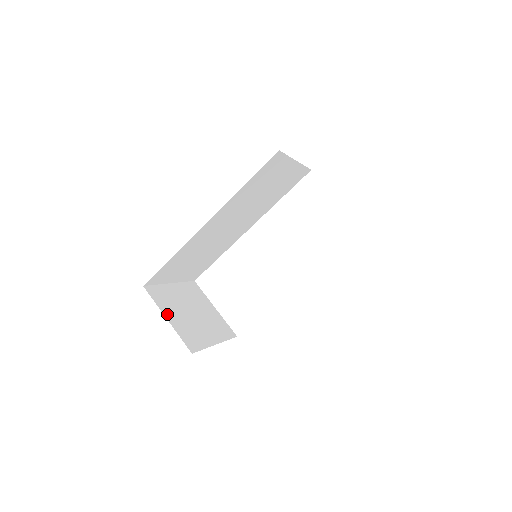
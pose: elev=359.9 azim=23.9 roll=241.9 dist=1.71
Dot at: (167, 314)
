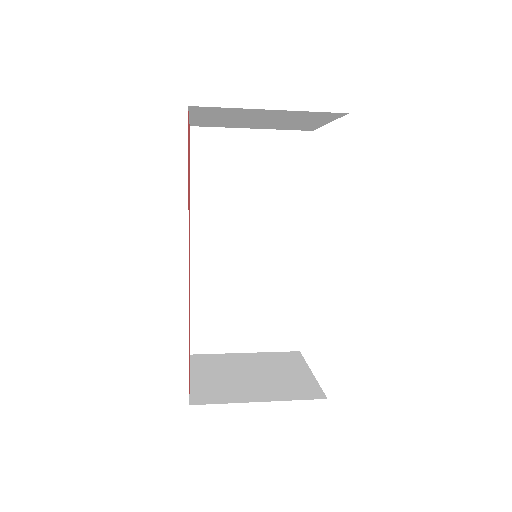
Dot at: (197, 373)
